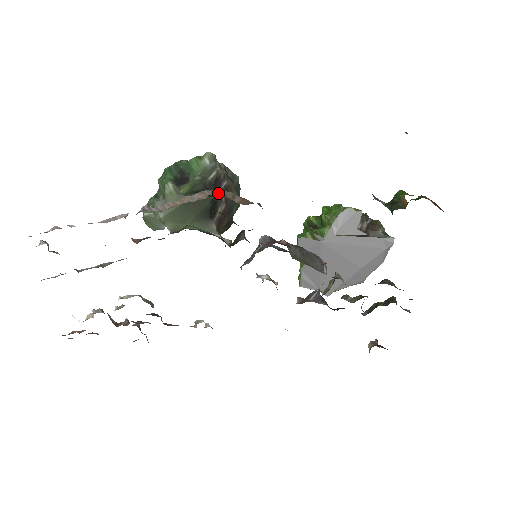
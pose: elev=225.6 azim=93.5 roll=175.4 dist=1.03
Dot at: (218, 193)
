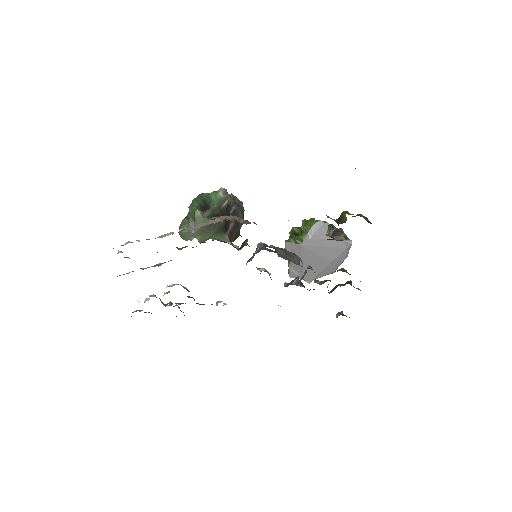
Dot at: (230, 218)
